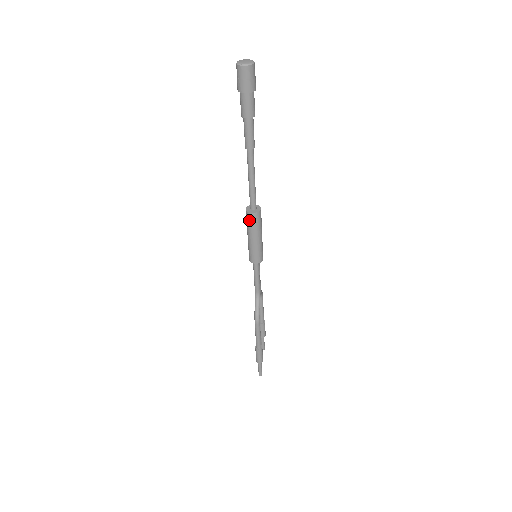
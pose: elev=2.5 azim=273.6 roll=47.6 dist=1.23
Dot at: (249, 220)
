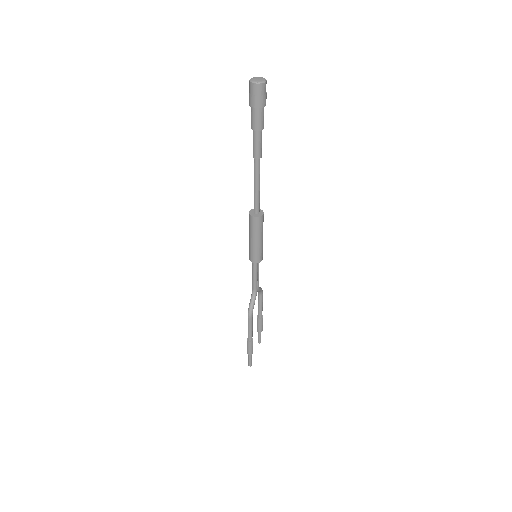
Dot at: (251, 222)
